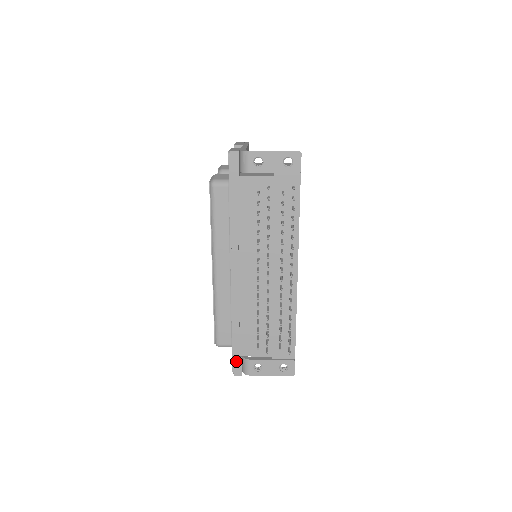
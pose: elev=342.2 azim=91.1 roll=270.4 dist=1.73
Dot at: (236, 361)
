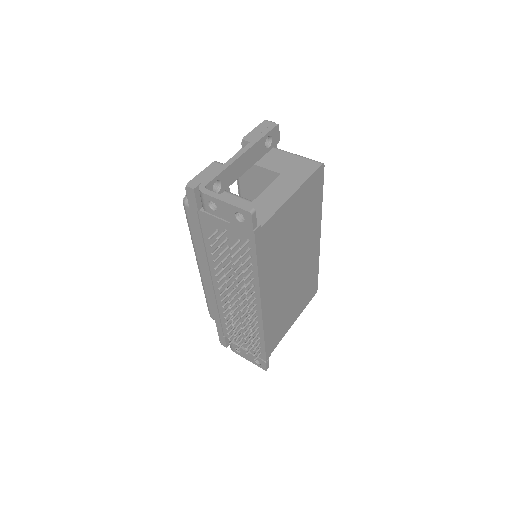
Dot at: (221, 337)
